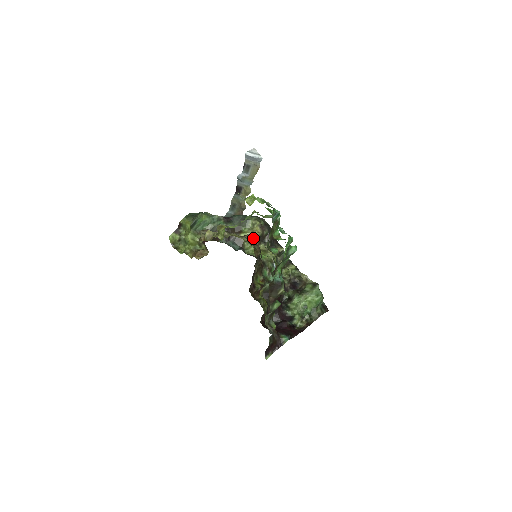
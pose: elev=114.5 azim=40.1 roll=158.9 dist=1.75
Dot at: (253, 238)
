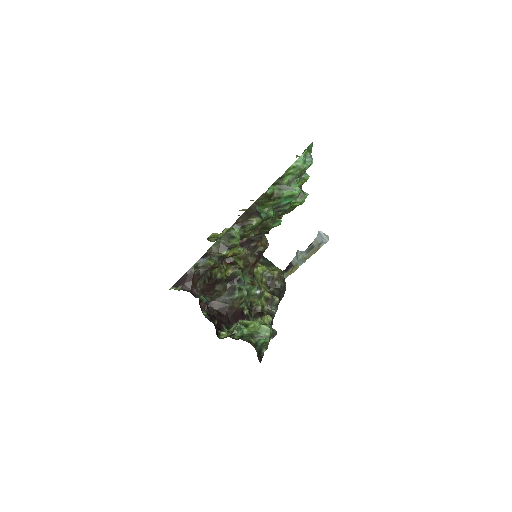
Dot at: (265, 271)
